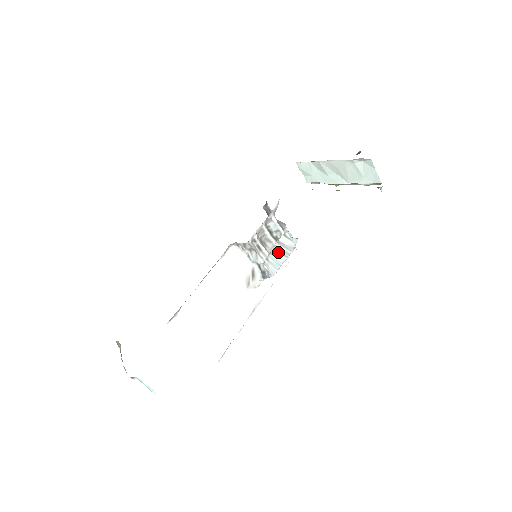
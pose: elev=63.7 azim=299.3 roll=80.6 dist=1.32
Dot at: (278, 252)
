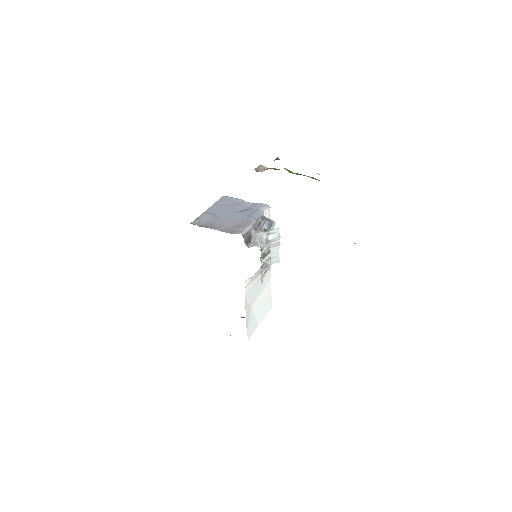
Dot at: (271, 248)
